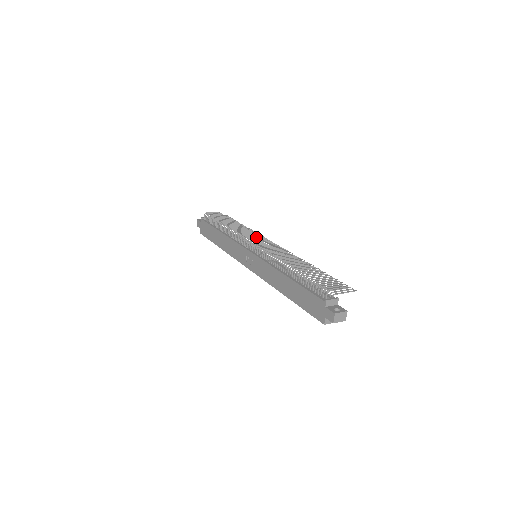
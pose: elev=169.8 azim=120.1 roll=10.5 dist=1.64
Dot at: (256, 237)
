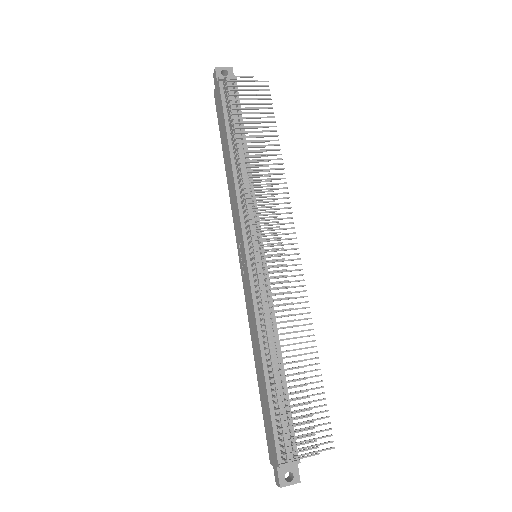
Dot at: occluded
